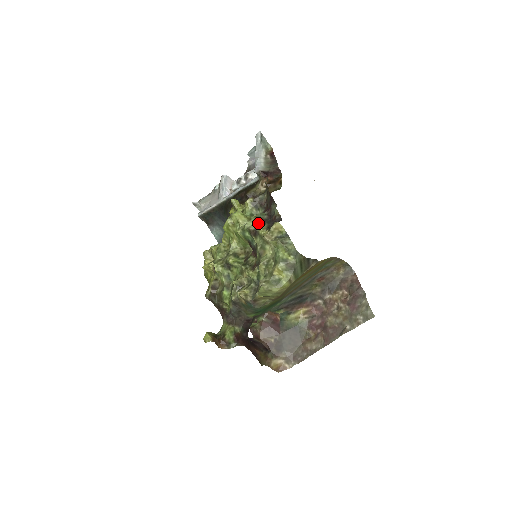
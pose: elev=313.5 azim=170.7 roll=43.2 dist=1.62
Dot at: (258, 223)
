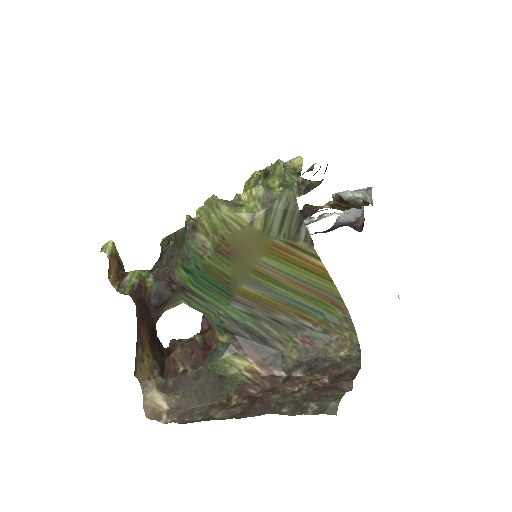
Dot at: occluded
